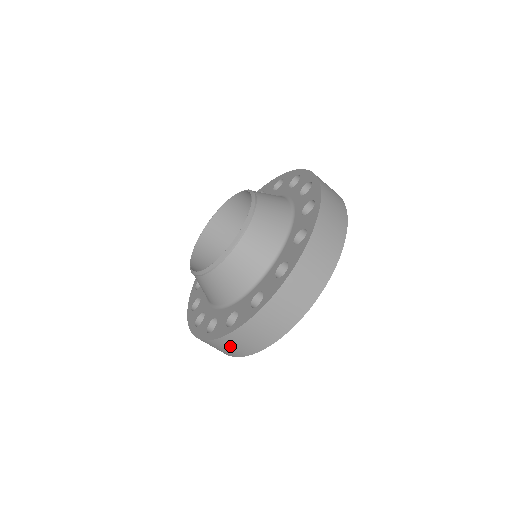
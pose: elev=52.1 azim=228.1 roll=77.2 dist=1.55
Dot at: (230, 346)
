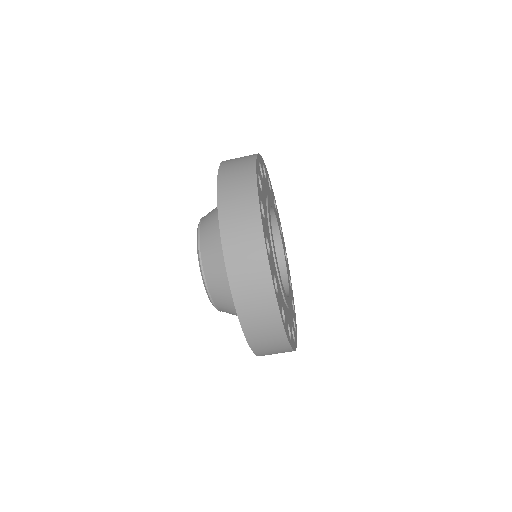
Dot at: (266, 343)
